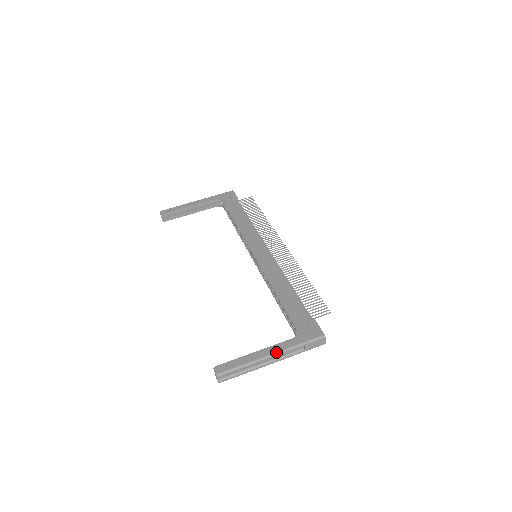
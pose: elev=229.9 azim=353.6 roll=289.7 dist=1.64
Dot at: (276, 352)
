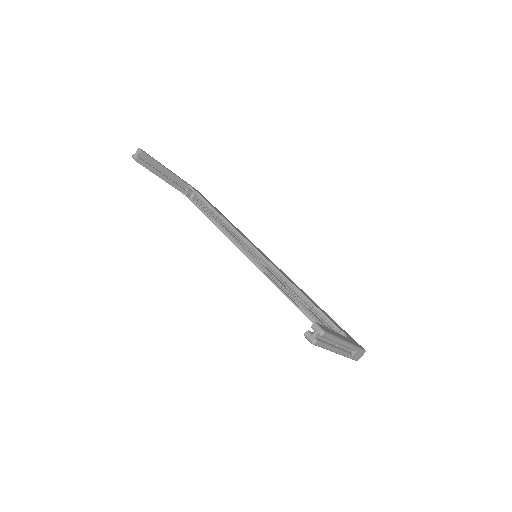
Dot at: (349, 342)
